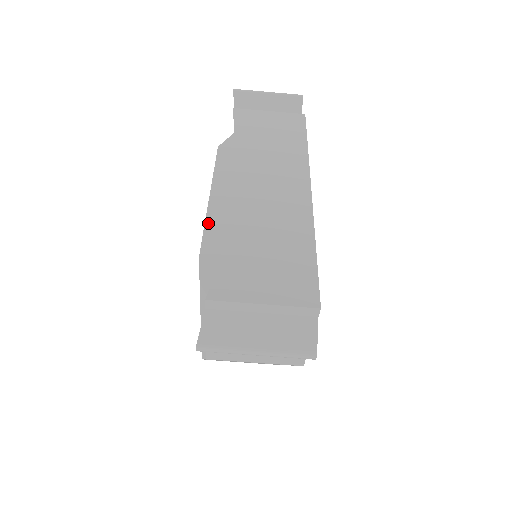
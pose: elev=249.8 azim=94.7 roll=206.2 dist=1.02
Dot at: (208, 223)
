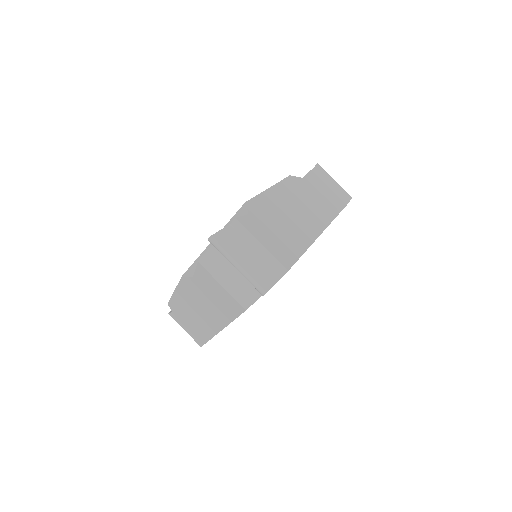
Dot at: (260, 195)
